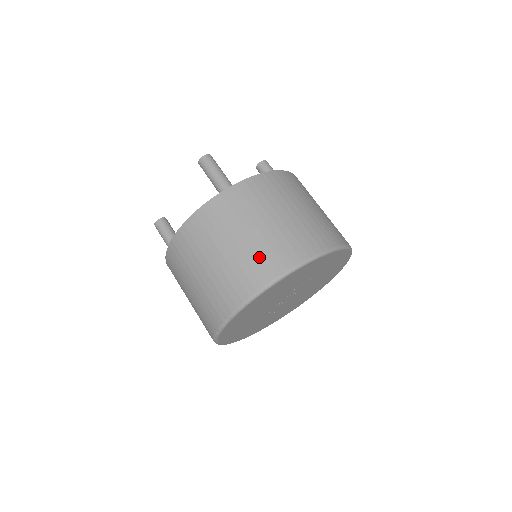
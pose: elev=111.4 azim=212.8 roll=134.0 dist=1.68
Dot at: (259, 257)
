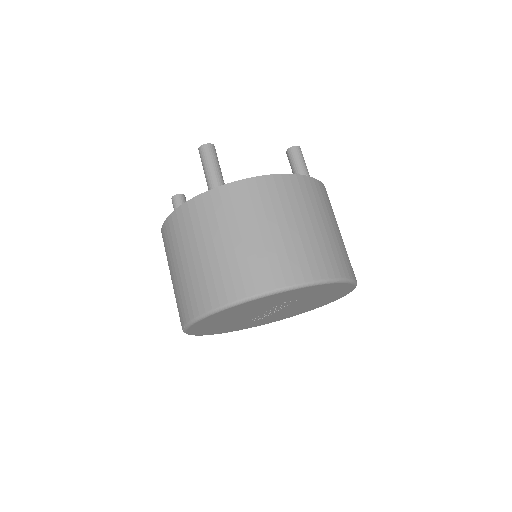
Dot at: (215, 277)
